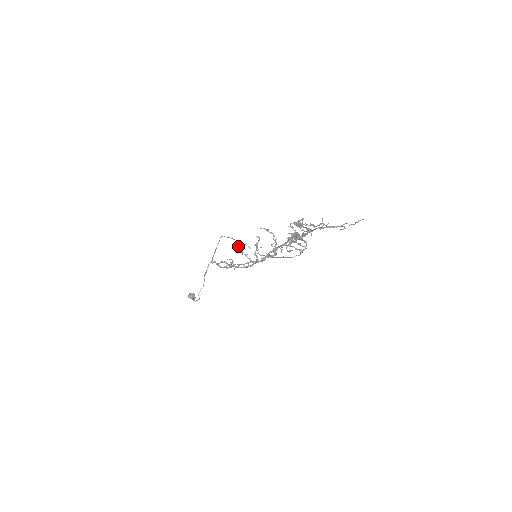
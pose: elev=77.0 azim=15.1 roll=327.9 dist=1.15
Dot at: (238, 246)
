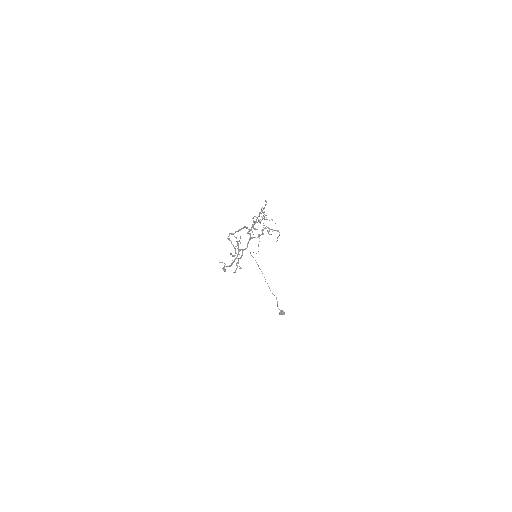
Dot at: (230, 253)
